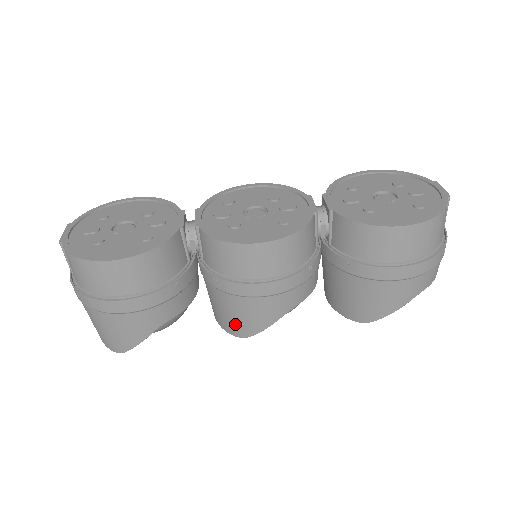
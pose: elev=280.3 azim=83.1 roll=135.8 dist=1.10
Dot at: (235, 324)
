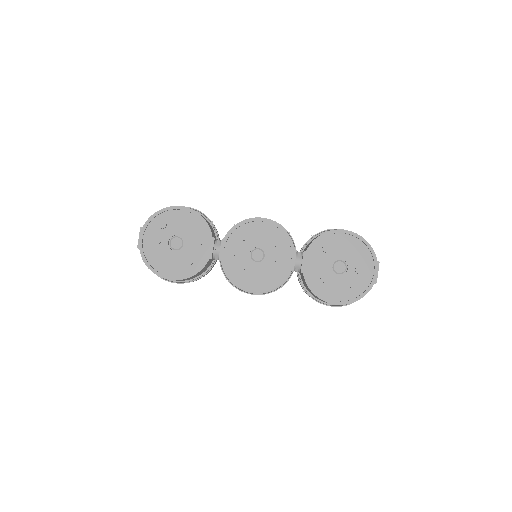
Dot at: occluded
